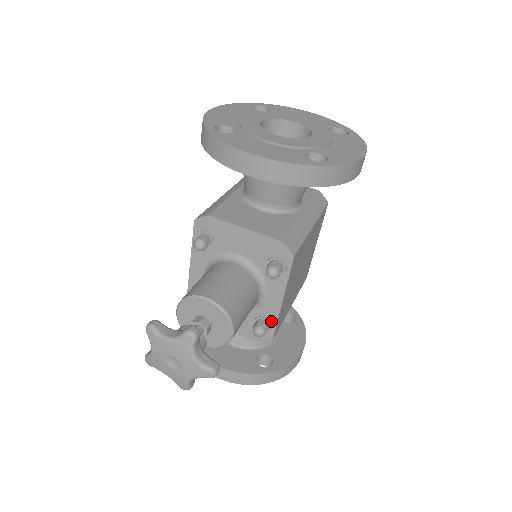
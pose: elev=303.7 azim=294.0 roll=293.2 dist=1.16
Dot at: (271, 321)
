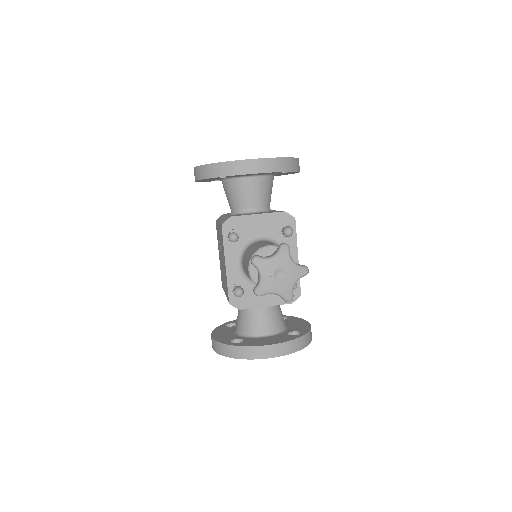
Dot at: occluded
